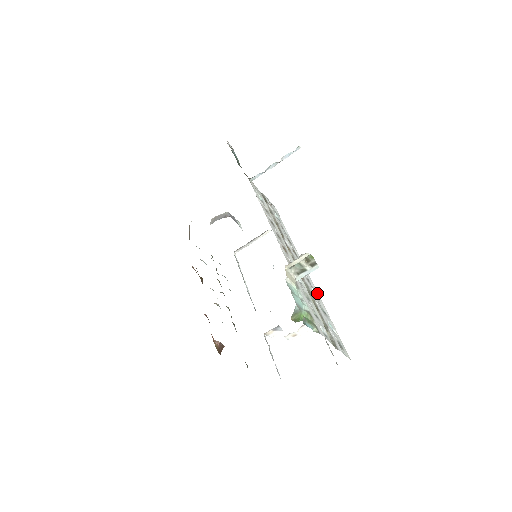
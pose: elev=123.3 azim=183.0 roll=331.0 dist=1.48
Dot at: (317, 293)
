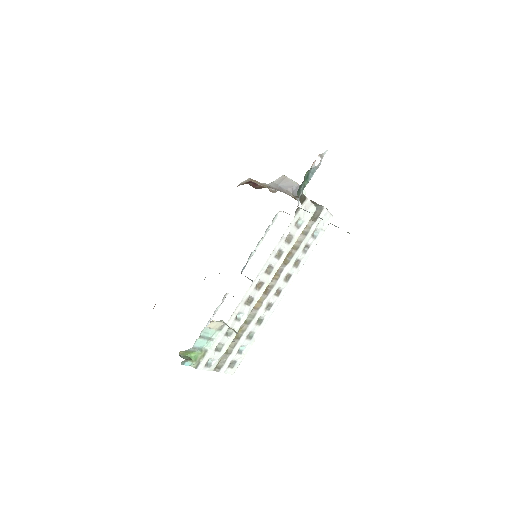
Dot at: (268, 318)
